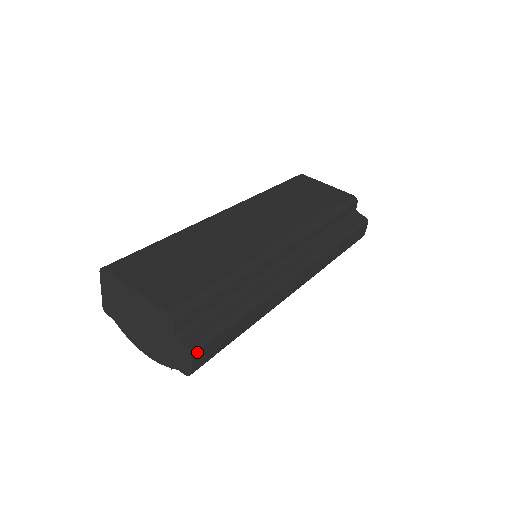
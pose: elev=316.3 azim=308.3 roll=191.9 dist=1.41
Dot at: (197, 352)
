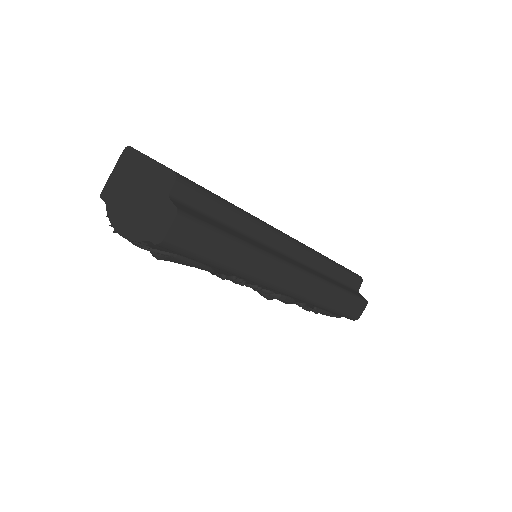
Dot at: (182, 217)
